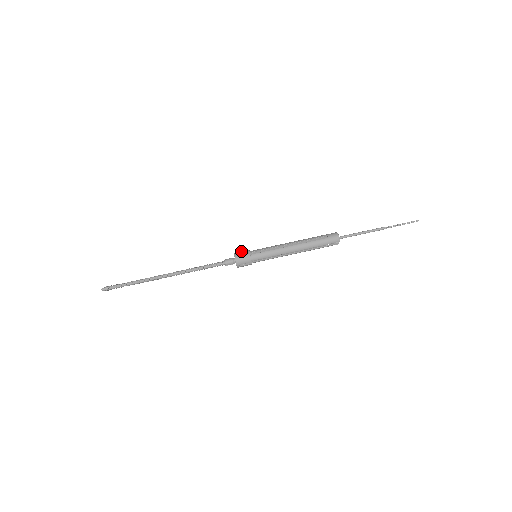
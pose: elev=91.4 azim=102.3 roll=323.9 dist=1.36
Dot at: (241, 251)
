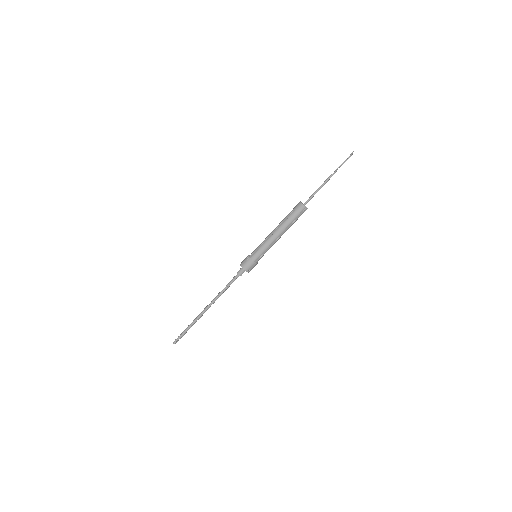
Dot at: (244, 259)
